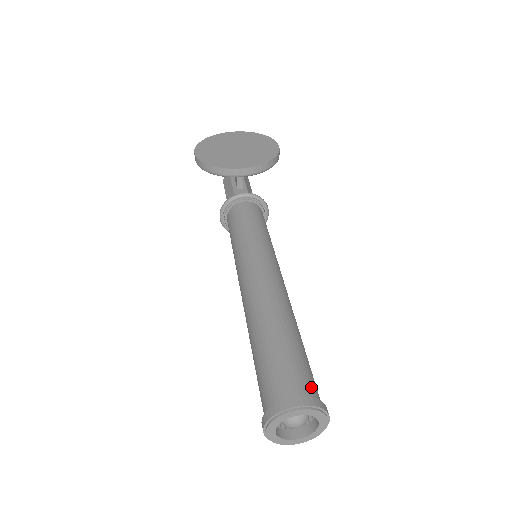
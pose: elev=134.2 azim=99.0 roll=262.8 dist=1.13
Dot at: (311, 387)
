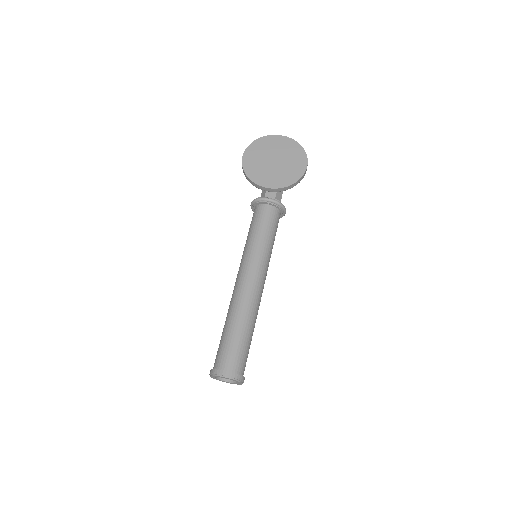
Dot at: (239, 365)
